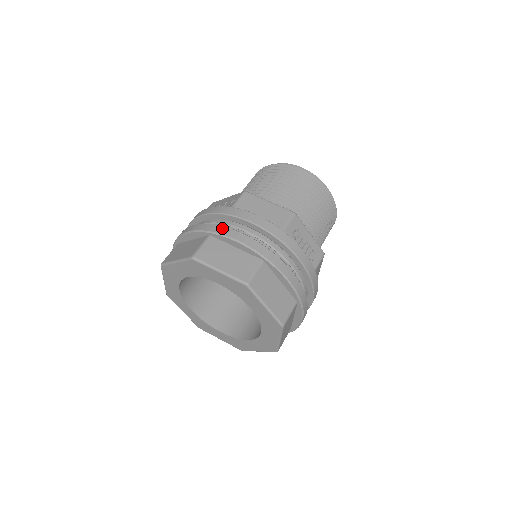
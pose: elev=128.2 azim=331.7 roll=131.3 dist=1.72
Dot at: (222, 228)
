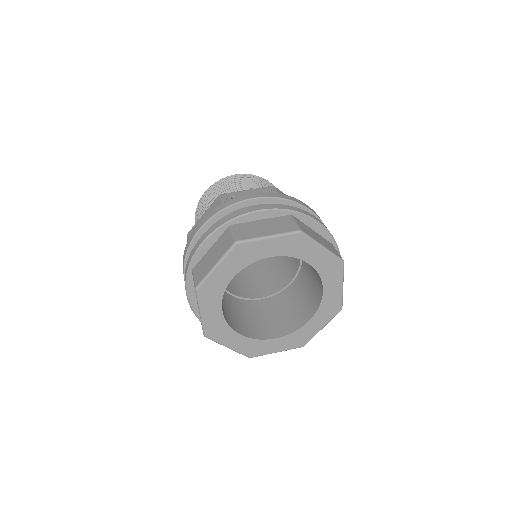
Dot at: (301, 210)
